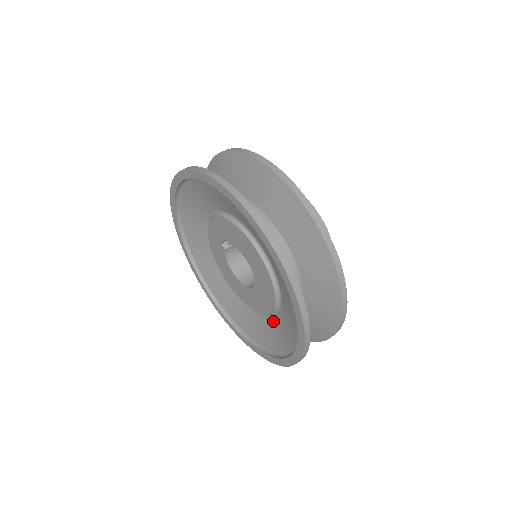
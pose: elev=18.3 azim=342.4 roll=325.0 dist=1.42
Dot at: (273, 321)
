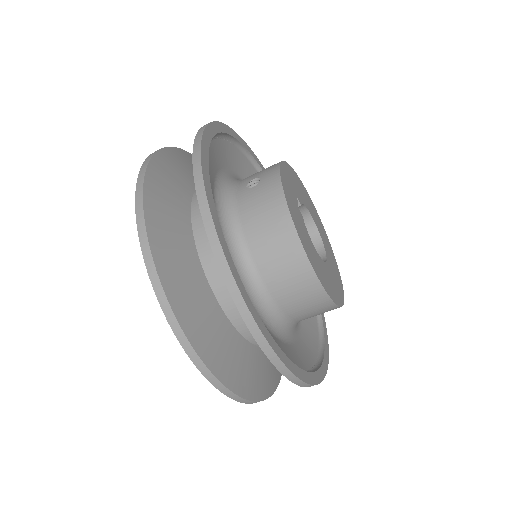
Dot at: occluded
